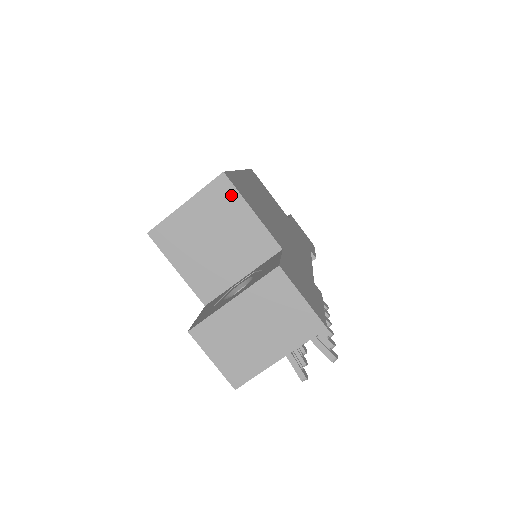
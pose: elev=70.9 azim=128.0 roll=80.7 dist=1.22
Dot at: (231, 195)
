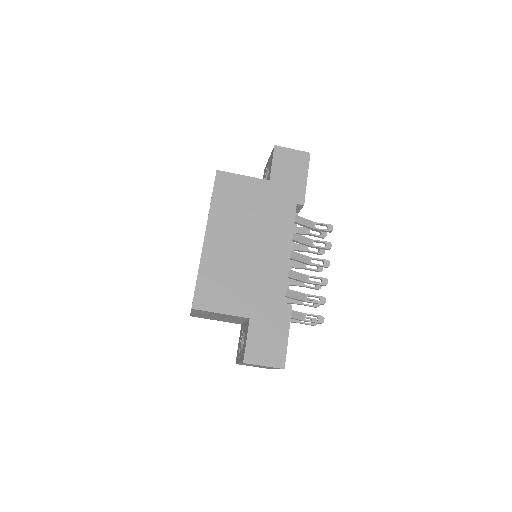
Dot at: (205, 312)
